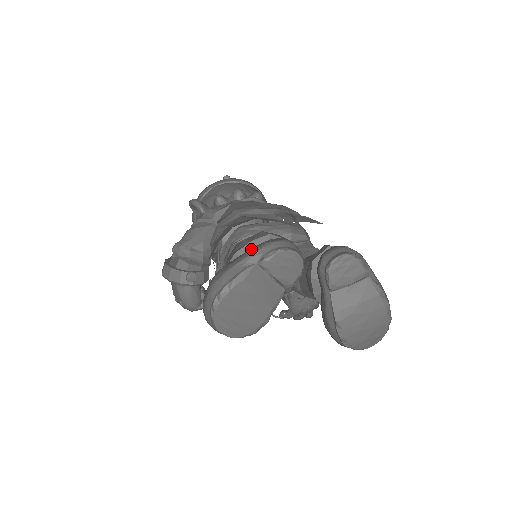
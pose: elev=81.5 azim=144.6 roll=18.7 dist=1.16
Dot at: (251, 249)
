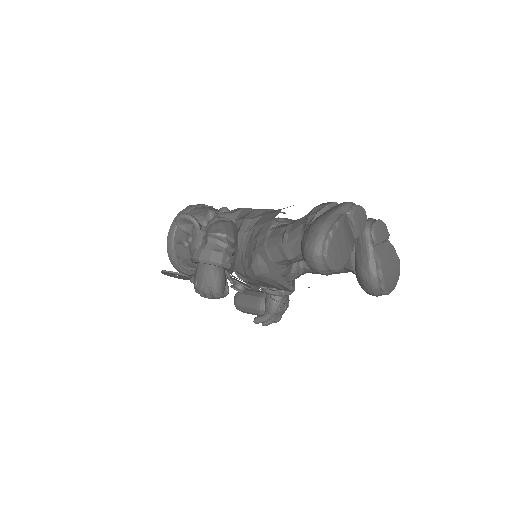
Dot at: (334, 207)
